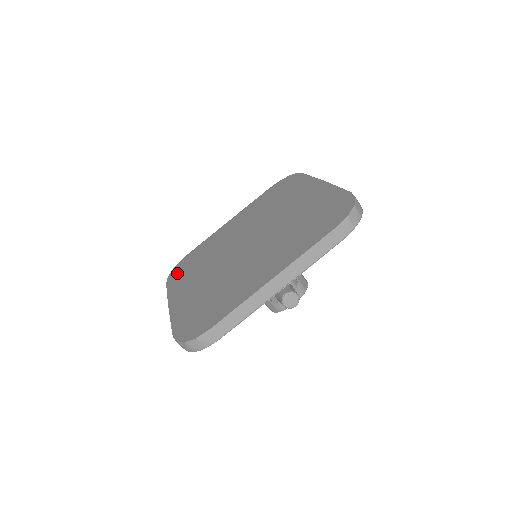
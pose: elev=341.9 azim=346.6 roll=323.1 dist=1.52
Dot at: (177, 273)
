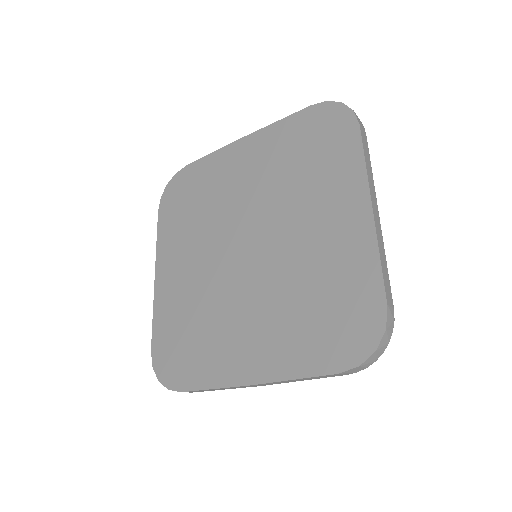
Dot at: (179, 369)
